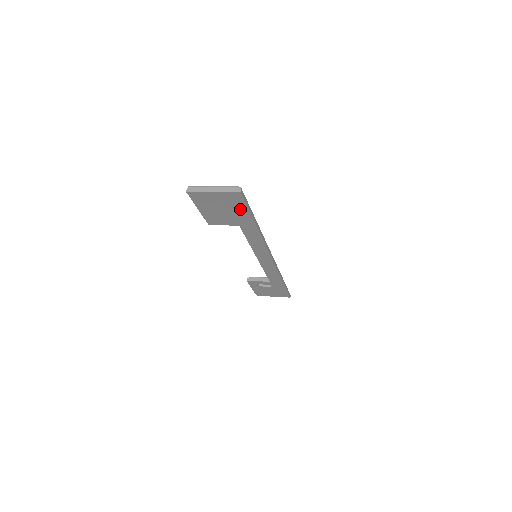
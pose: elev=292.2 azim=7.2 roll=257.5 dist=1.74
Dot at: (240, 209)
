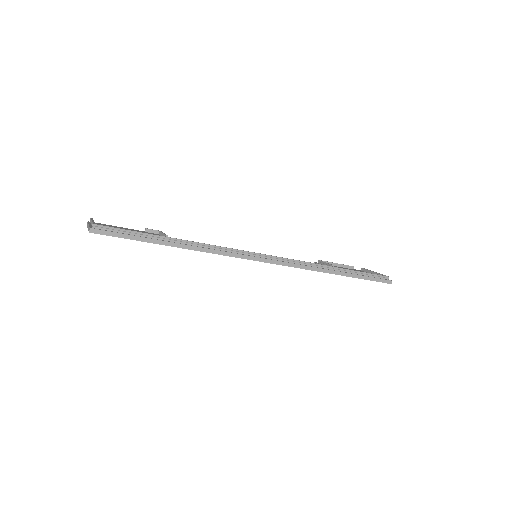
Dot at: occluded
